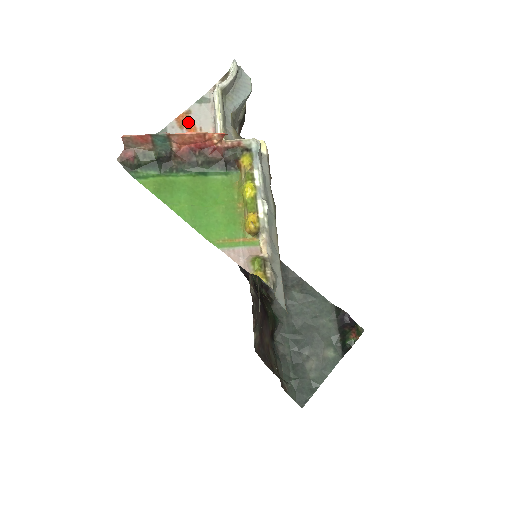
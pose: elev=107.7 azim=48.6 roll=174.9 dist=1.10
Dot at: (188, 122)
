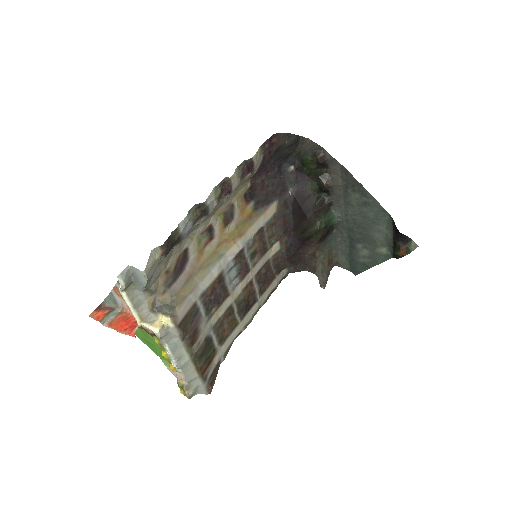
Dot at: (120, 294)
